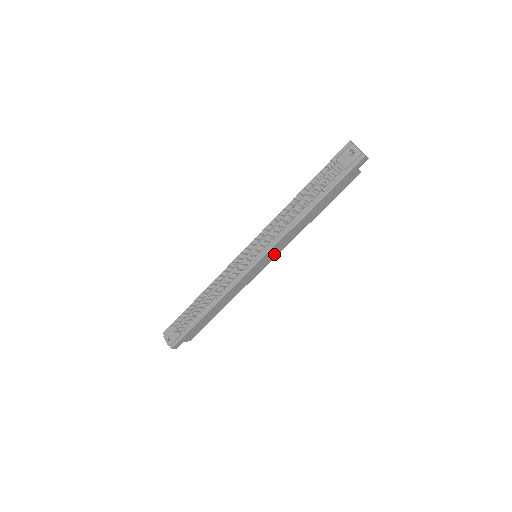
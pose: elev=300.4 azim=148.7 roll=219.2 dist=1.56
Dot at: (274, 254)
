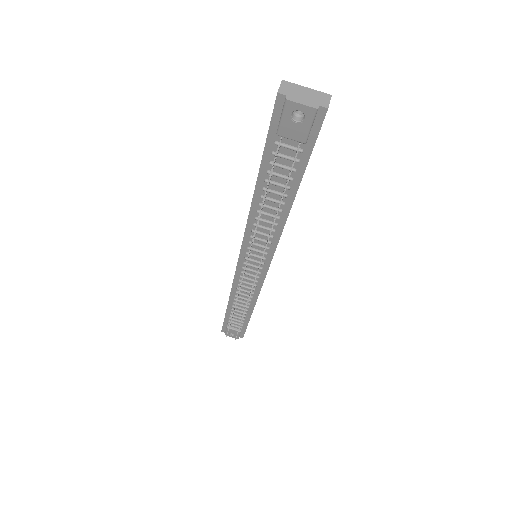
Dot at: occluded
